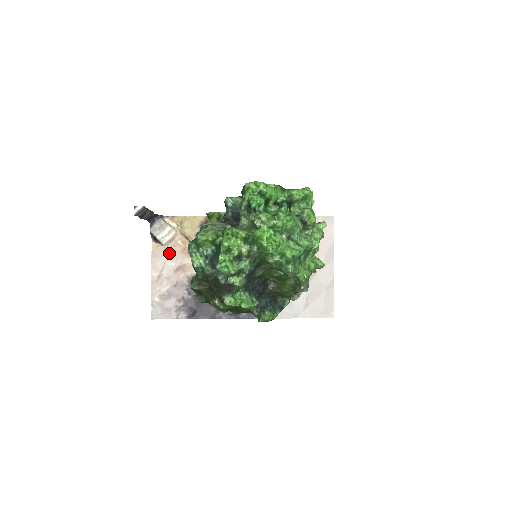
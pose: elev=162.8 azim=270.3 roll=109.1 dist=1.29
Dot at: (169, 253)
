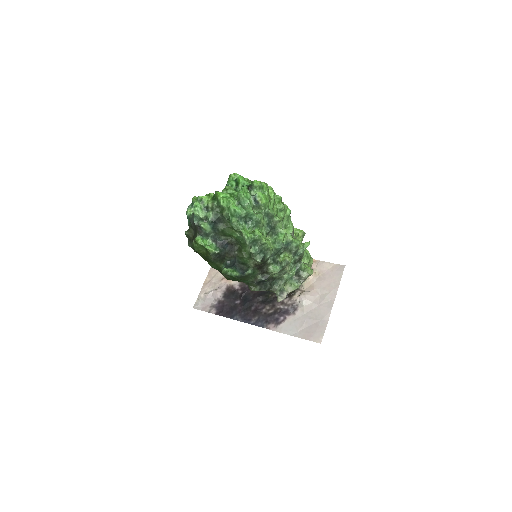
Dot at: occluded
